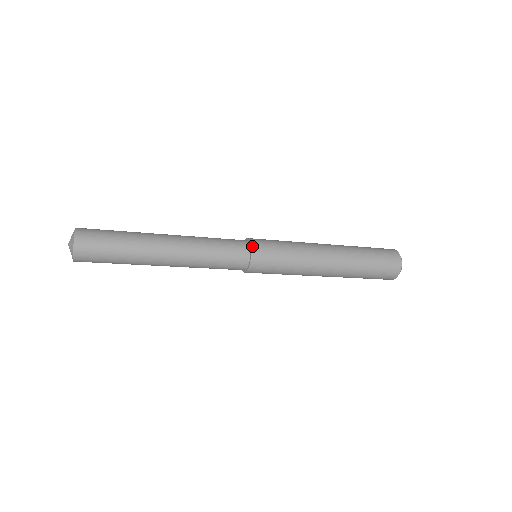
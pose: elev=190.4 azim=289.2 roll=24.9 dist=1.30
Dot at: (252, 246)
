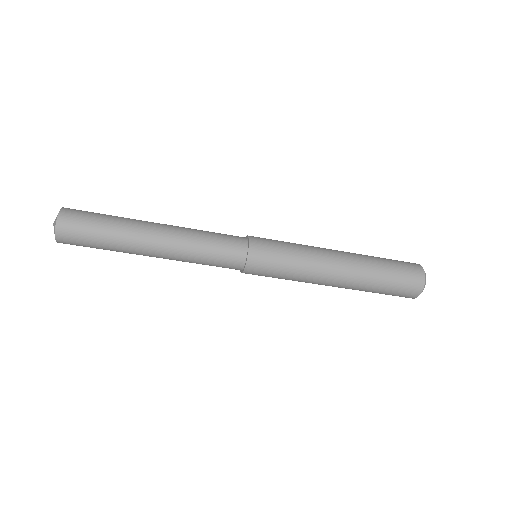
Dot at: occluded
